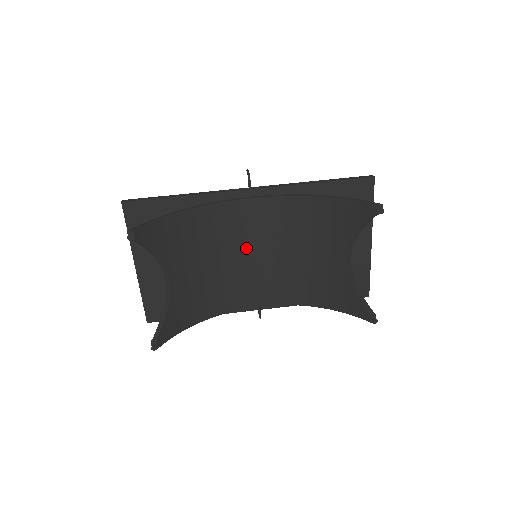
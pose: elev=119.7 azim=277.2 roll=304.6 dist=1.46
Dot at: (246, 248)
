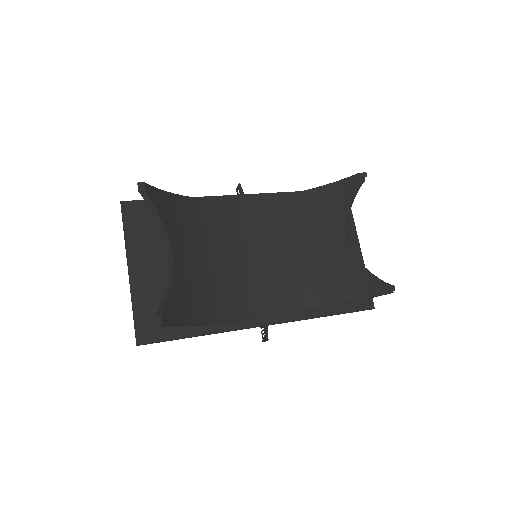
Dot at: (245, 248)
